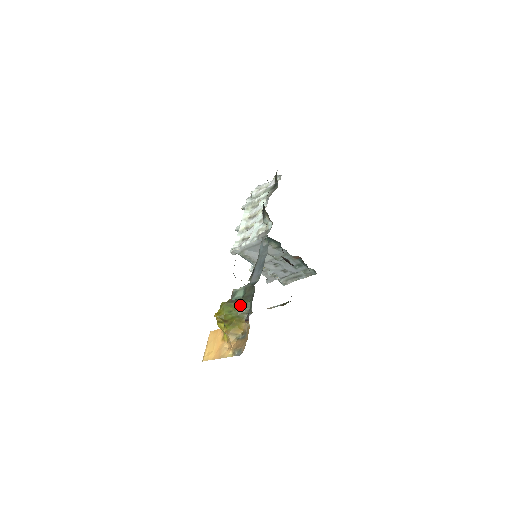
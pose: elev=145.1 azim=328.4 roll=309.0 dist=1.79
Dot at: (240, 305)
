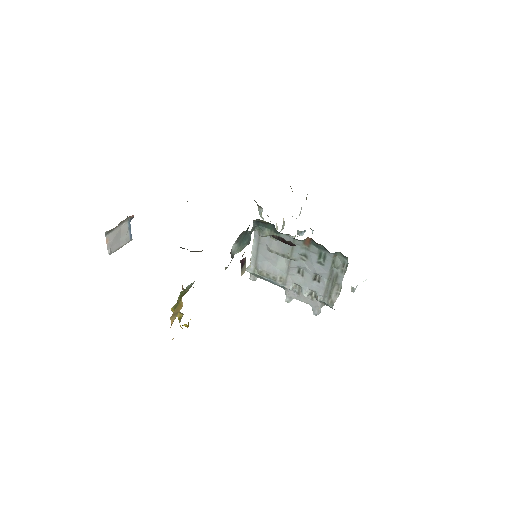
Dot at: occluded
